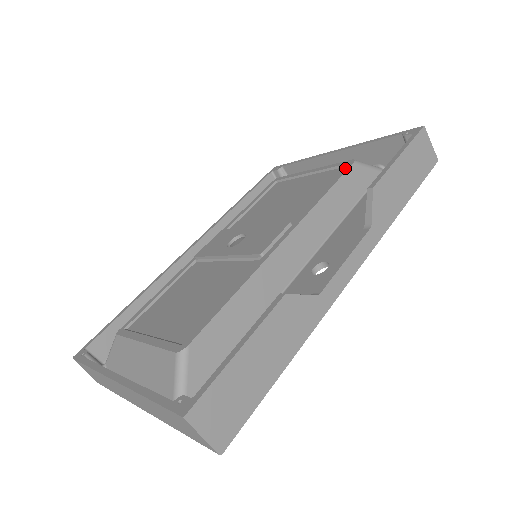
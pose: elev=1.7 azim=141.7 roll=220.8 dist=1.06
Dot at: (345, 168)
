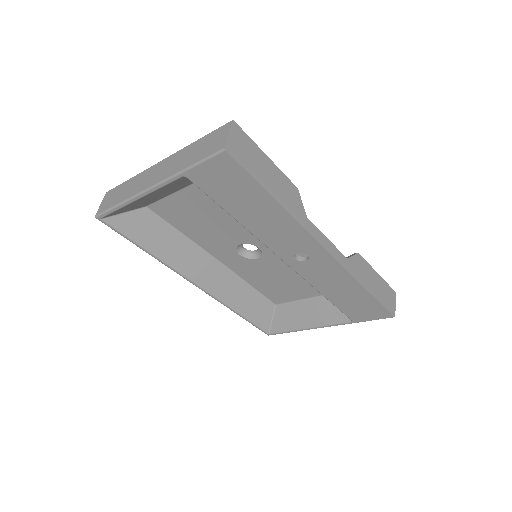
Dot at: occluded
